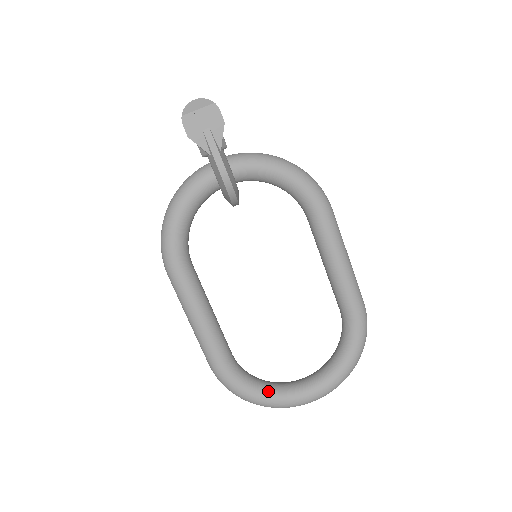
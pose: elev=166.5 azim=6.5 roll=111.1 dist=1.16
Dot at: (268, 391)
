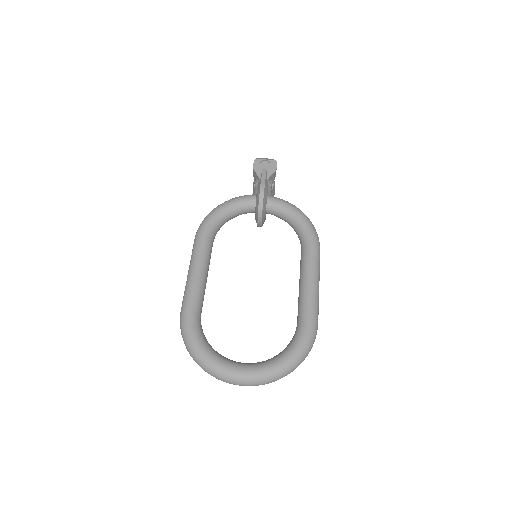
Dot at: (211, 349)
